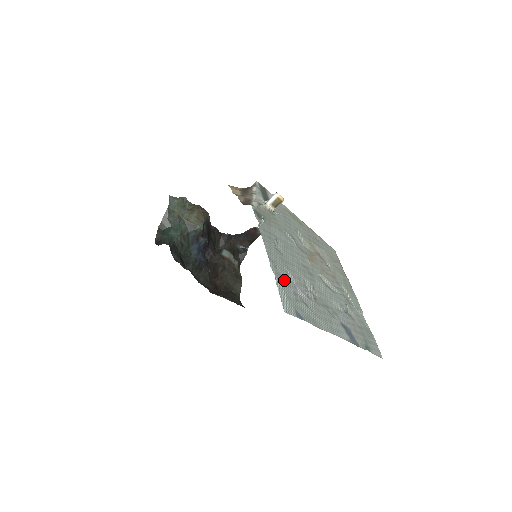
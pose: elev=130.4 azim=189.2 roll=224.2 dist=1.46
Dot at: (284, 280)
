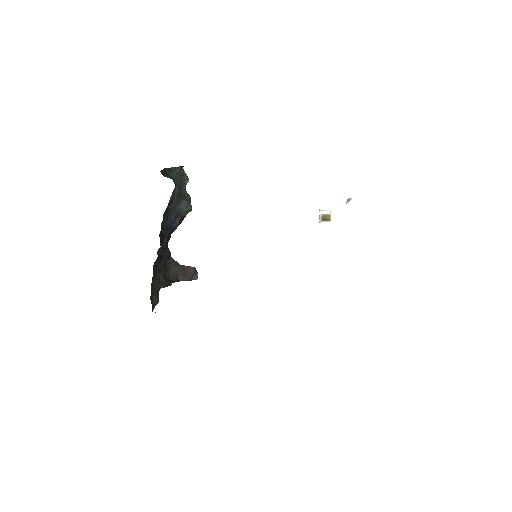
Dot at: occluded
